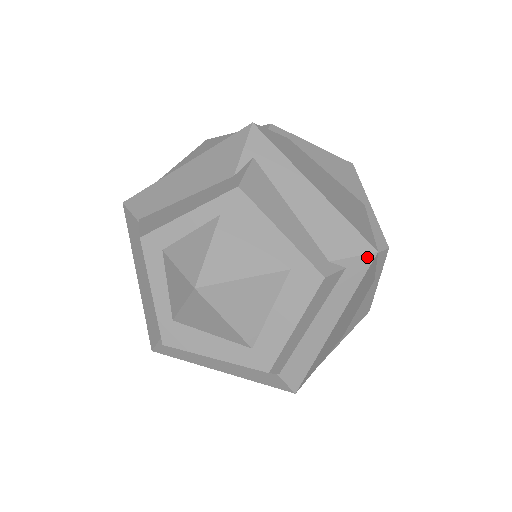
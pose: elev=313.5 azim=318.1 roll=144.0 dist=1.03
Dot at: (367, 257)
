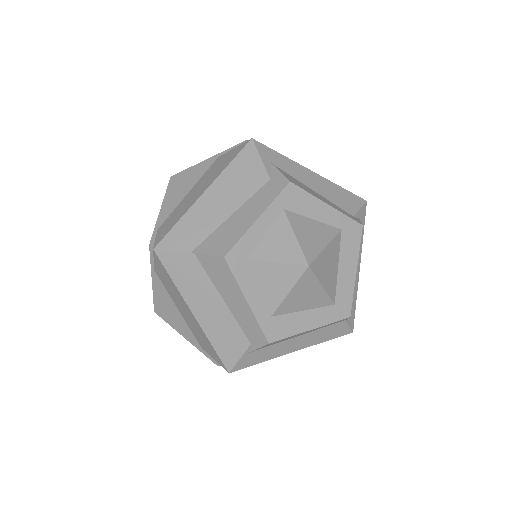
Dot at: (364, 207)
